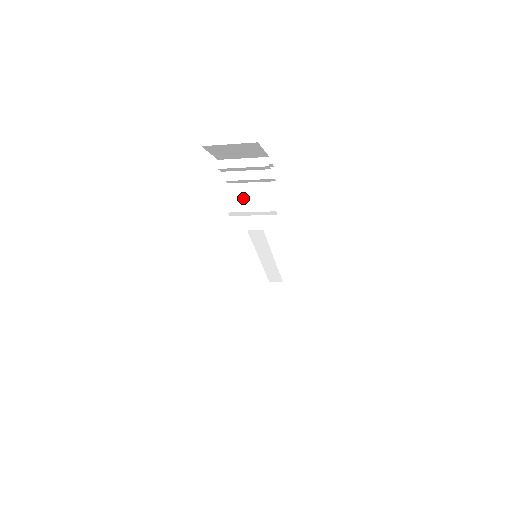
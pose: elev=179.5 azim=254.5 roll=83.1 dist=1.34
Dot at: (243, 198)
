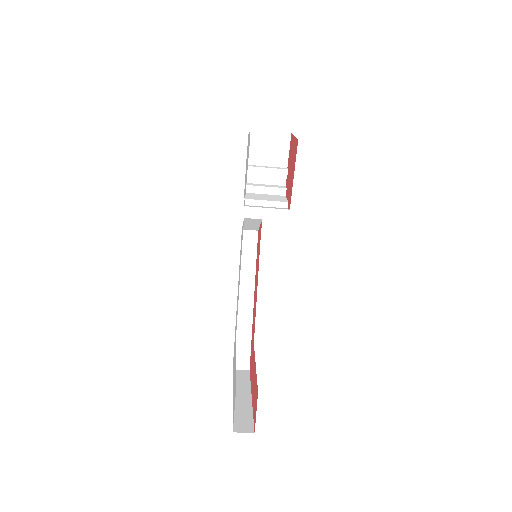
Dot at: (258, 197)
